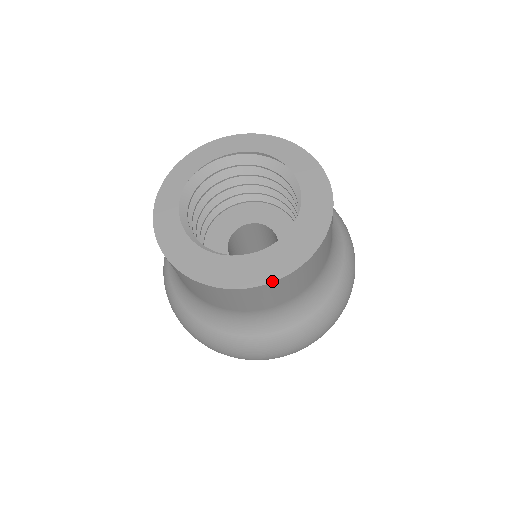
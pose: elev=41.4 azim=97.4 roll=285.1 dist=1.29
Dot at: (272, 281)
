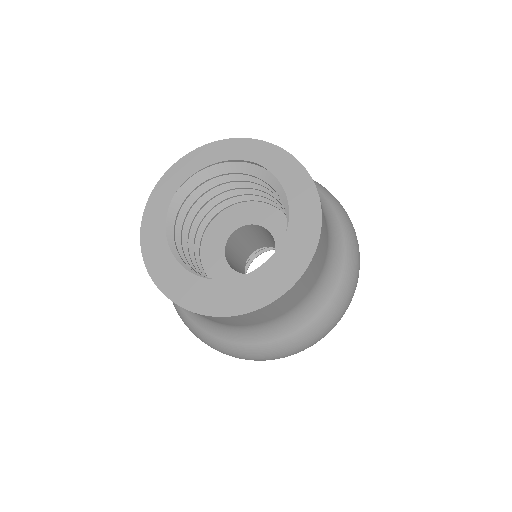
Dot at: (243, 313)
